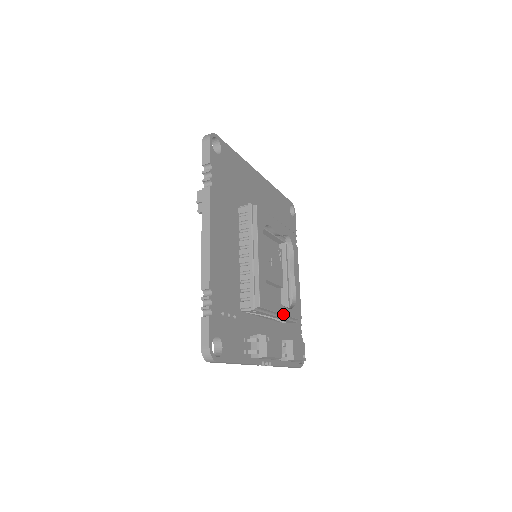
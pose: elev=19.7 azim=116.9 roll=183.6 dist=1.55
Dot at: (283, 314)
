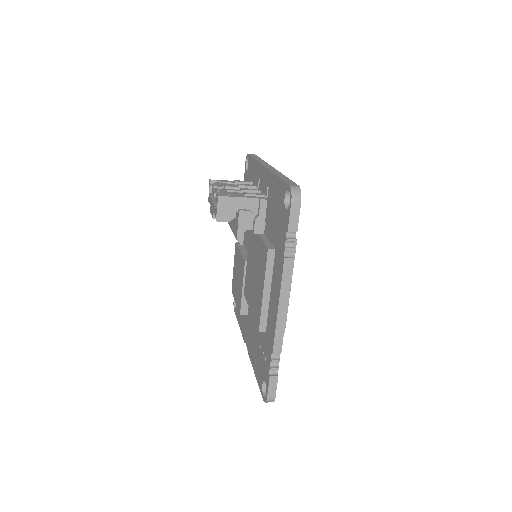
Dot at: occluded
